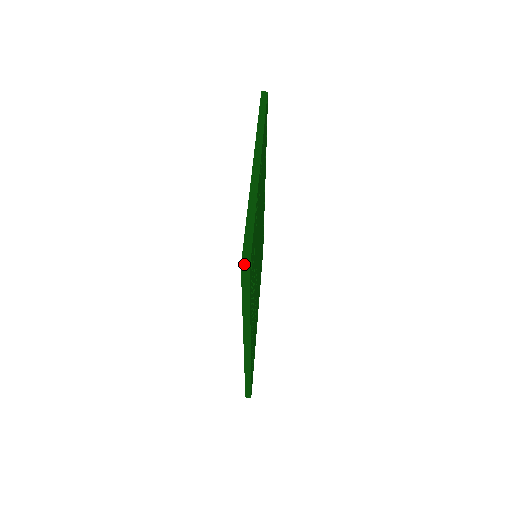
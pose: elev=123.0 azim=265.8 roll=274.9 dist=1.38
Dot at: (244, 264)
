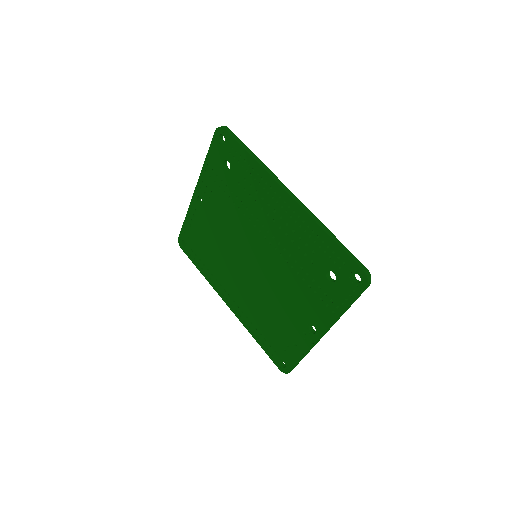
Dot at: (220, 127)
